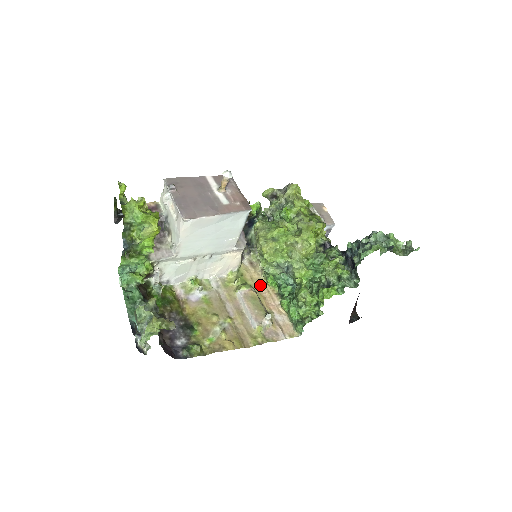
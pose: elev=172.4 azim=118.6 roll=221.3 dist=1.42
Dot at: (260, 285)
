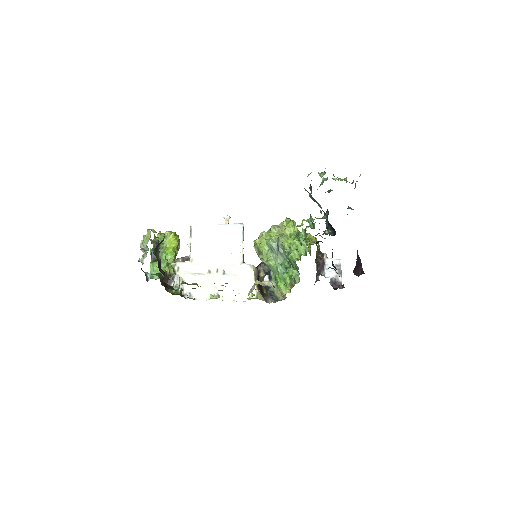
Dot at: occluded
